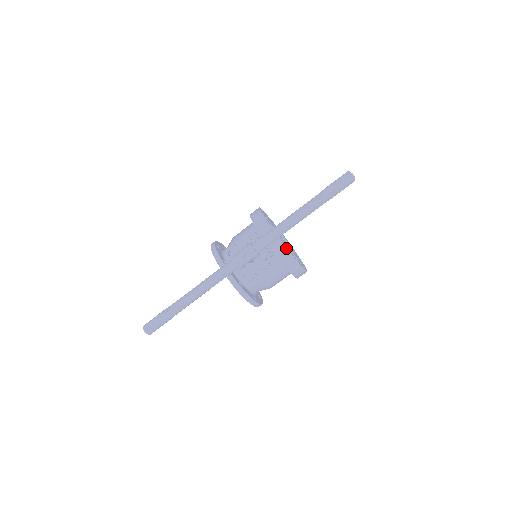
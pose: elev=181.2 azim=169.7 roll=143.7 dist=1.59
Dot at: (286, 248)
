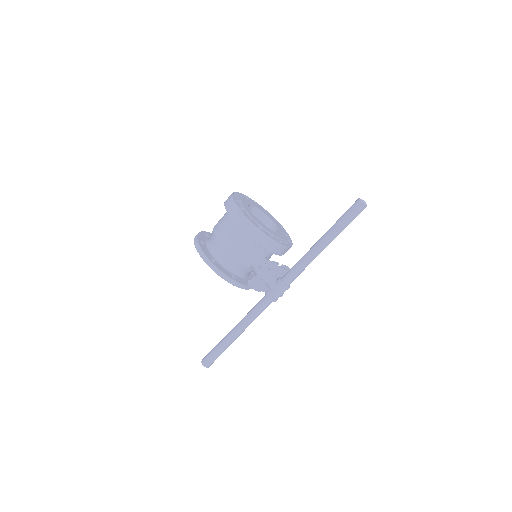
Dot at: (289, 247)
